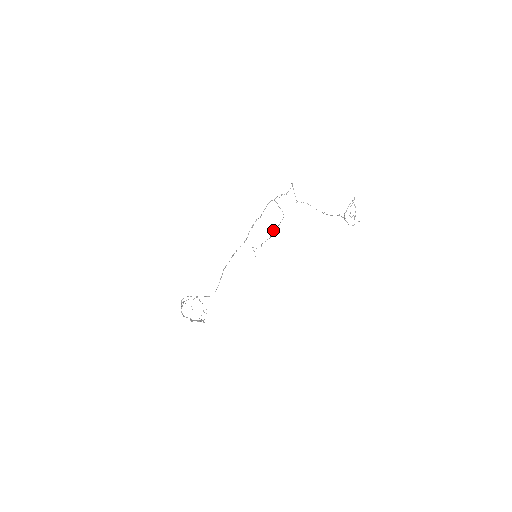
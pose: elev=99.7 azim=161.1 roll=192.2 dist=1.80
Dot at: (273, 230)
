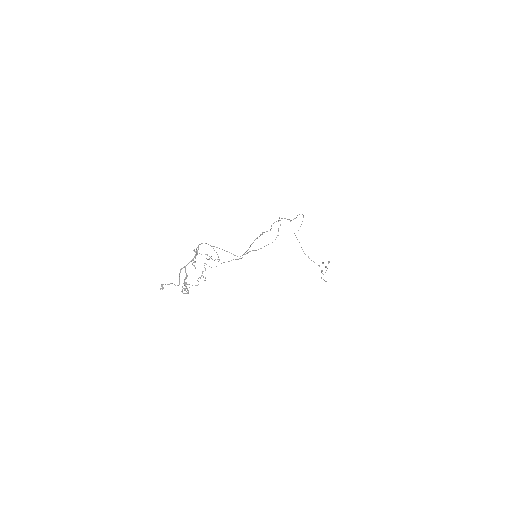
Dot at: (248, 252)
